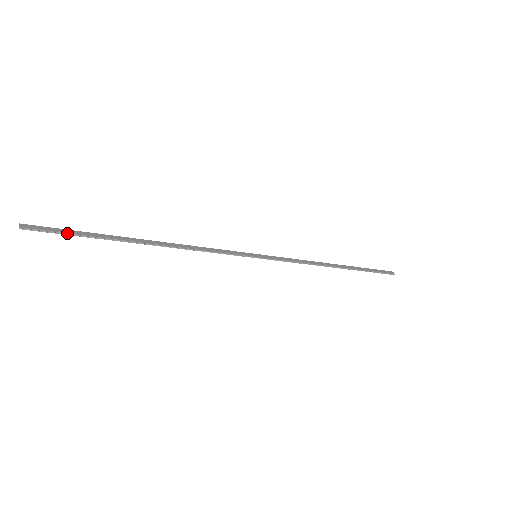
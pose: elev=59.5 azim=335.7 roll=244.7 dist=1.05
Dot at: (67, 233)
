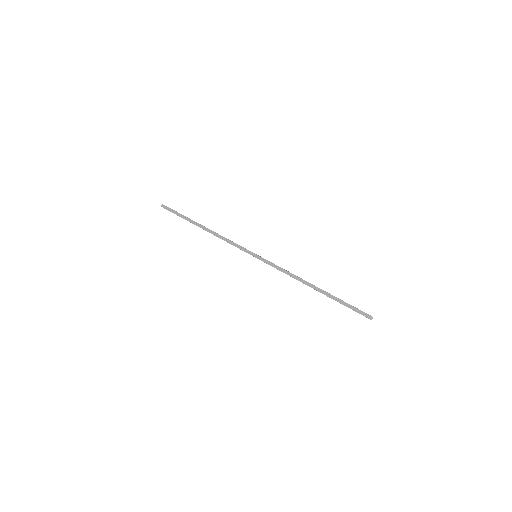
Dot at: occluded
